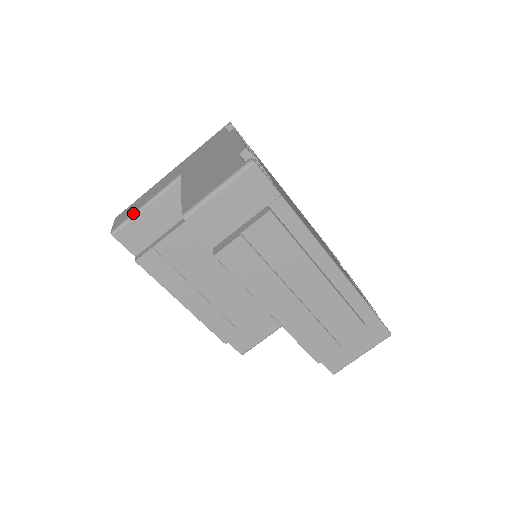
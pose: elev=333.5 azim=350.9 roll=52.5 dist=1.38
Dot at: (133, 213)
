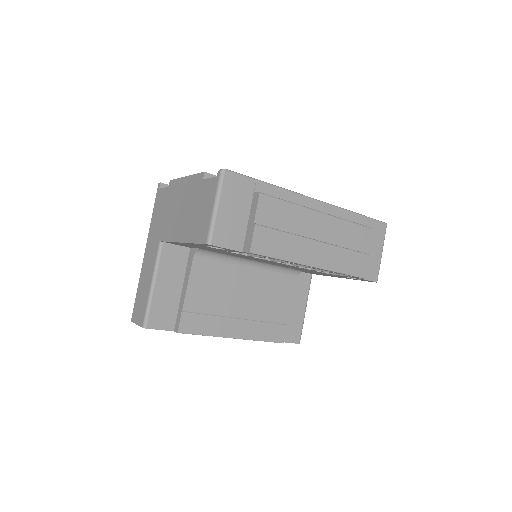
Dot at: (148, 299)
